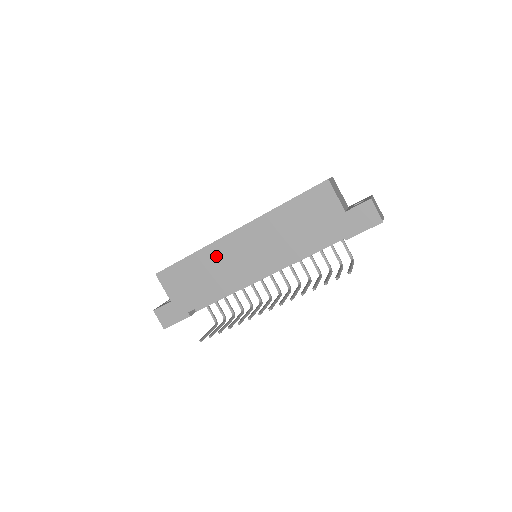
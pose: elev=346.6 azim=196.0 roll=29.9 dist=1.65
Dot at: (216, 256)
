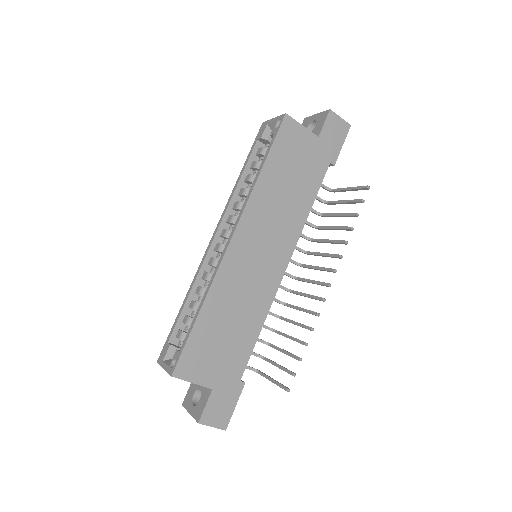
Dot at: (229, 286)
